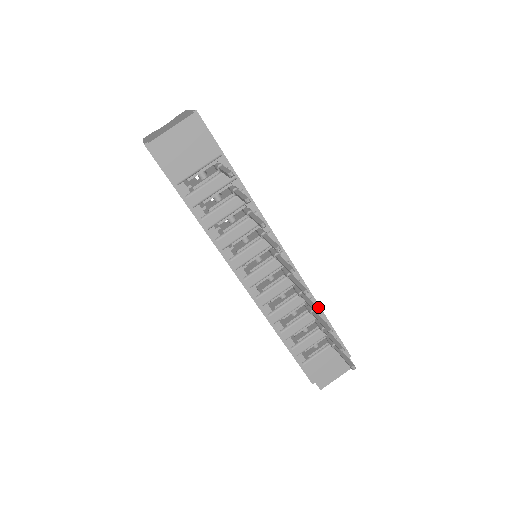
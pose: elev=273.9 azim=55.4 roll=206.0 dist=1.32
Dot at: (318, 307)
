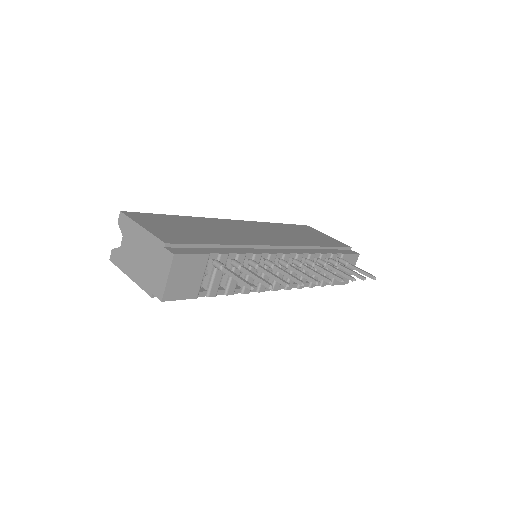
Dot at: (318, 248)
